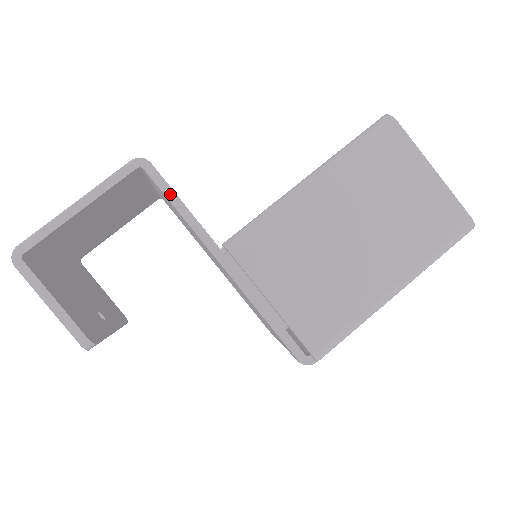
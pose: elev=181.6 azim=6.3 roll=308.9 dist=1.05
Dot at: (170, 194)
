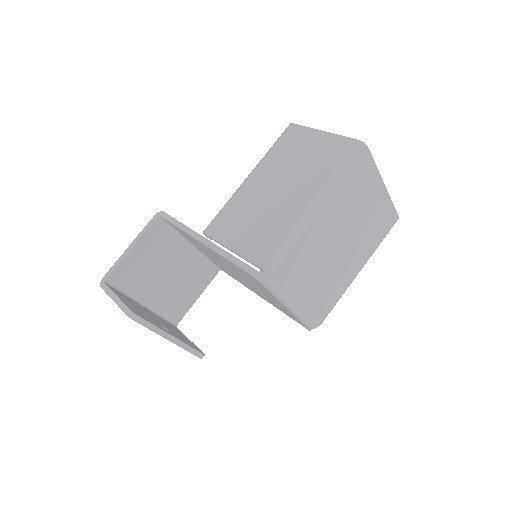
Dot at: (172, 220)
